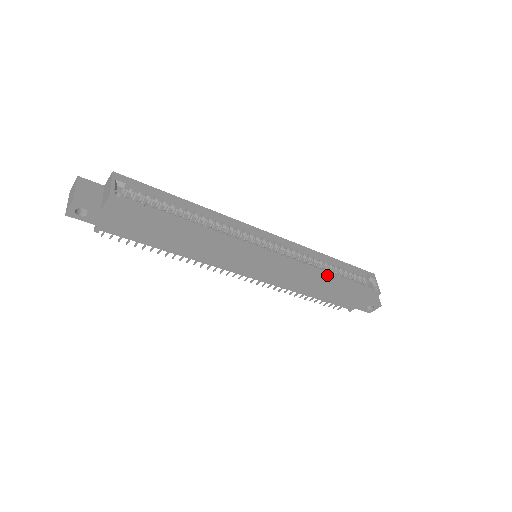
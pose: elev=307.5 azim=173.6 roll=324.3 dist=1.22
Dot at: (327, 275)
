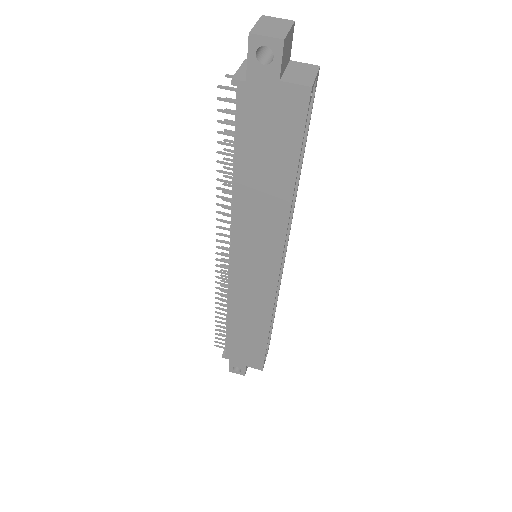
Dot at: (269, 326)
